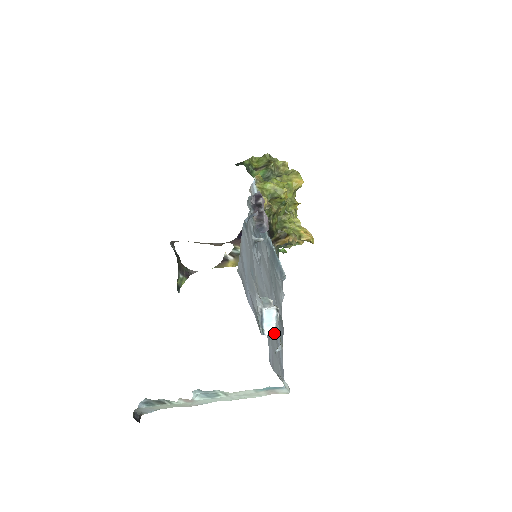
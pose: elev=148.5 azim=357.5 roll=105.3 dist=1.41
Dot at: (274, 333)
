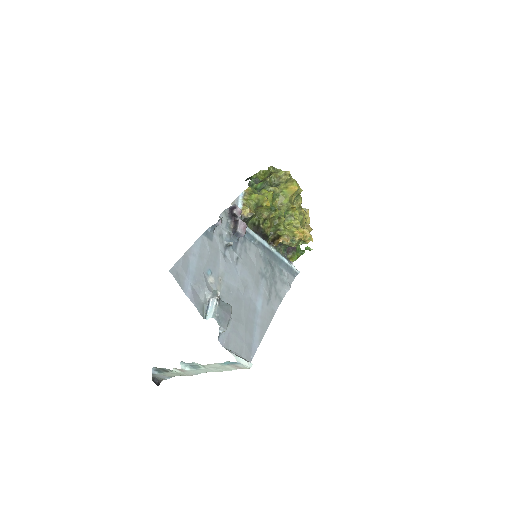
Dot at: (244, 319)
